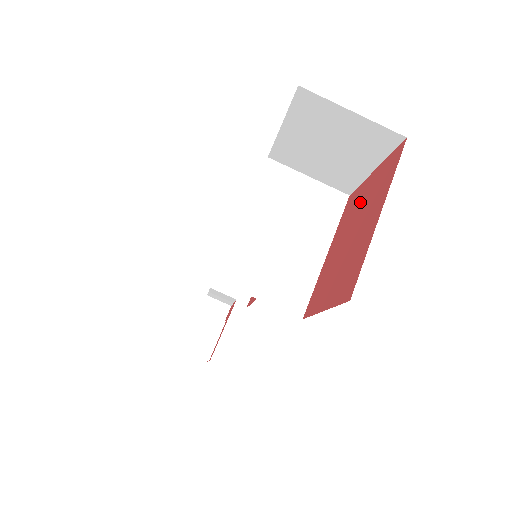
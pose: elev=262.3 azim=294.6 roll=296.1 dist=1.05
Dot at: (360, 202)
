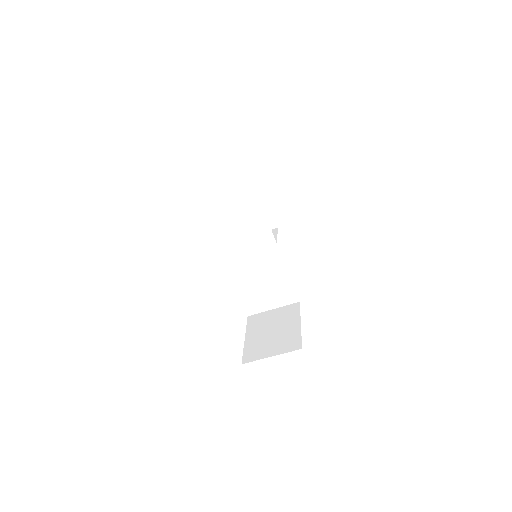
Dot at: occluded
